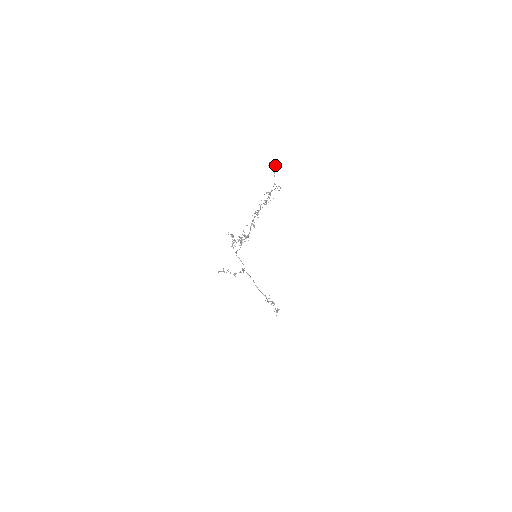
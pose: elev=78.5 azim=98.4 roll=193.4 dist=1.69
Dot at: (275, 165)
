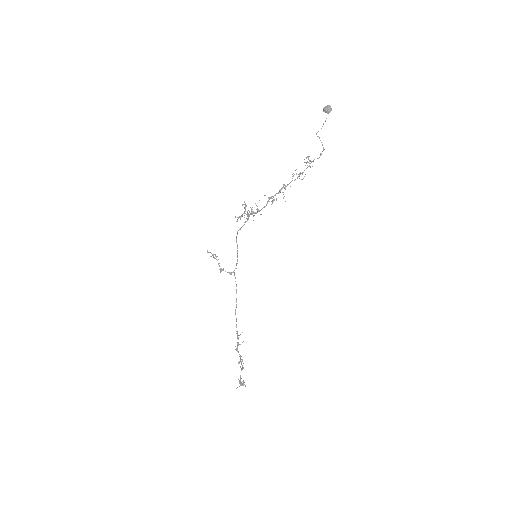
Dot at: (331, 110)
